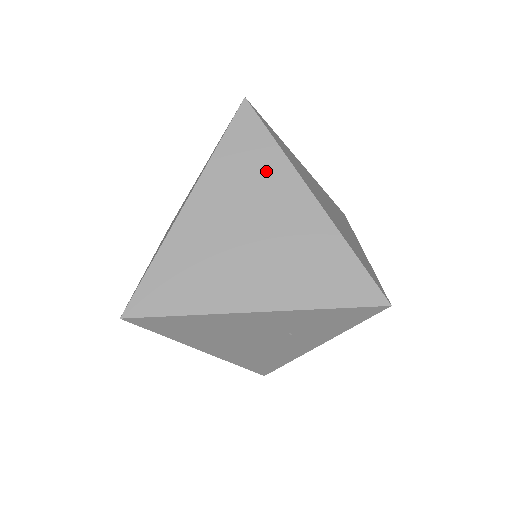
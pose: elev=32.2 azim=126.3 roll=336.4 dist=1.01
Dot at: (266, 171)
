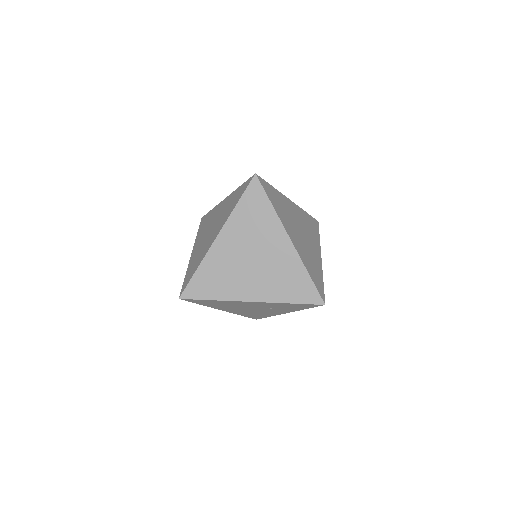
Dot at: (264, 222)
